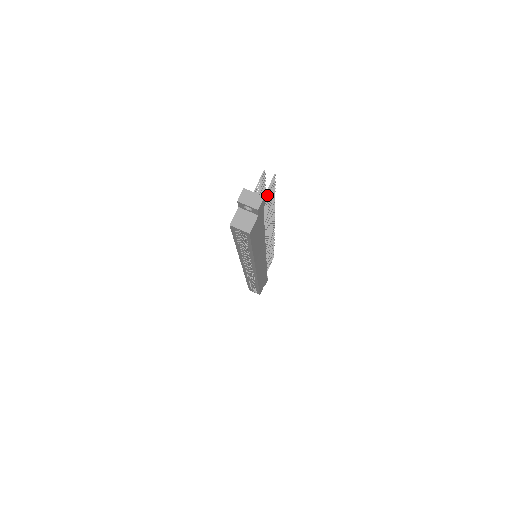
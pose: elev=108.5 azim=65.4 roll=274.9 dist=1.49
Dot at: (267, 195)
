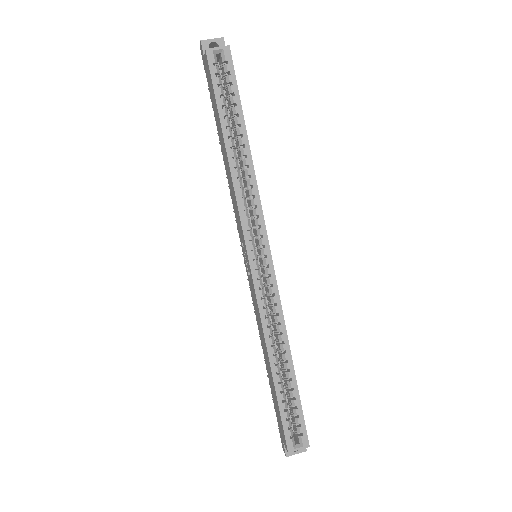
Dot at: occluded
